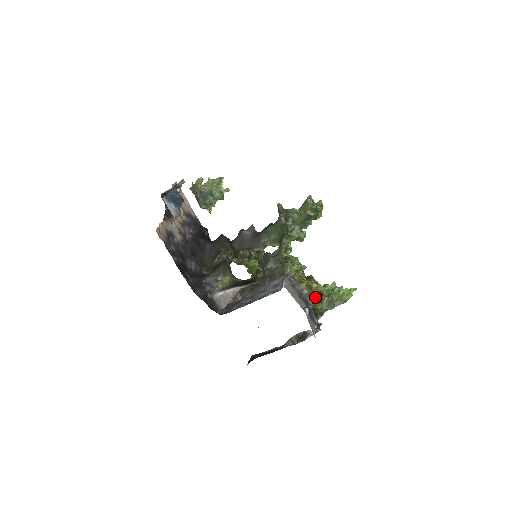
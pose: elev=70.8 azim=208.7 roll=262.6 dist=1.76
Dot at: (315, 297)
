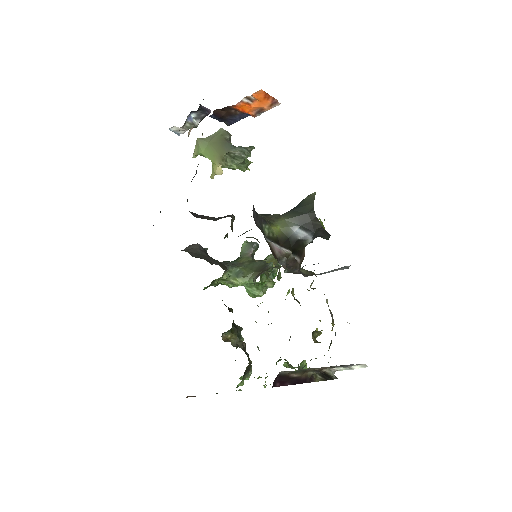
Dot at: occluded
